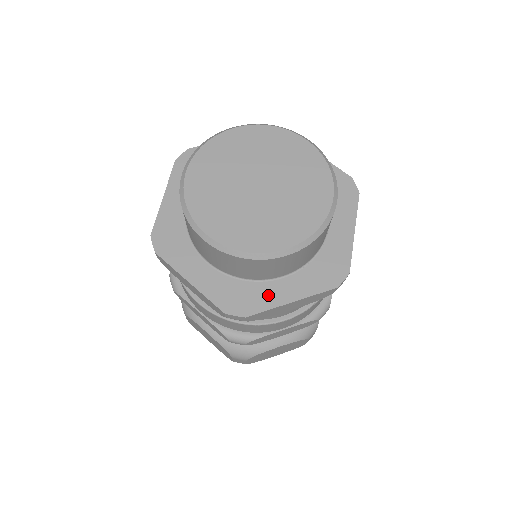
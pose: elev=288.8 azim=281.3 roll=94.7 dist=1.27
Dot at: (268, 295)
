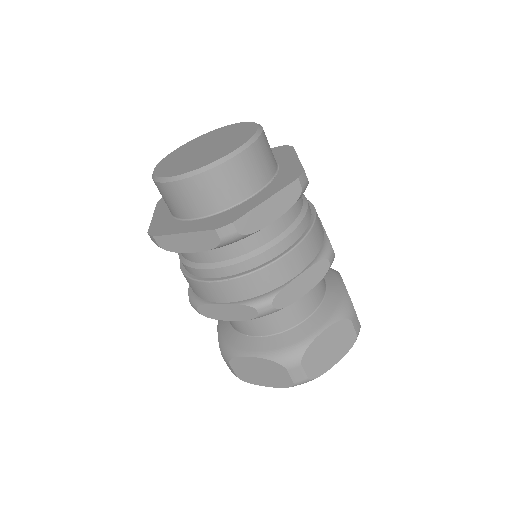
Dot at: (176, 227)
